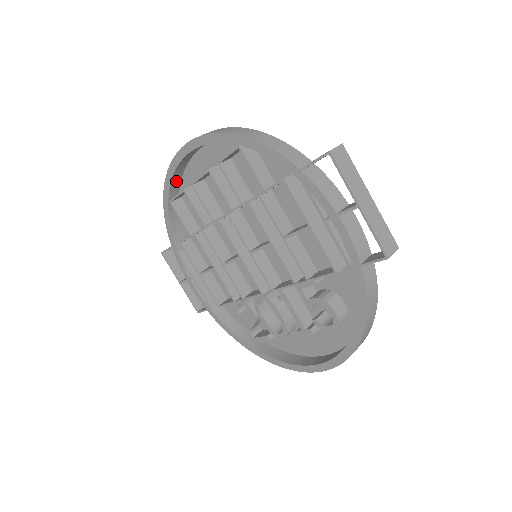
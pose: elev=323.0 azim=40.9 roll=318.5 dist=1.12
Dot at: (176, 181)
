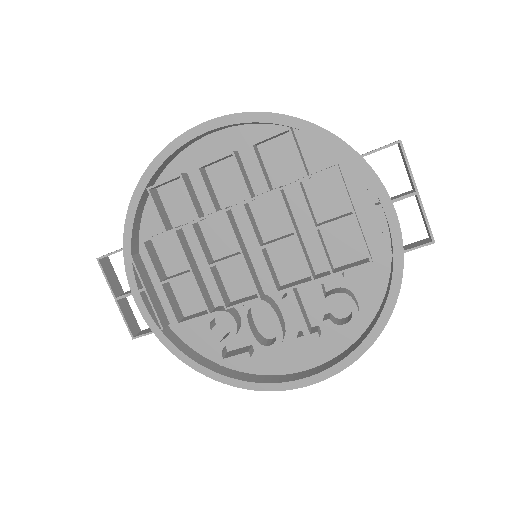
Dot at: (163, 166)
